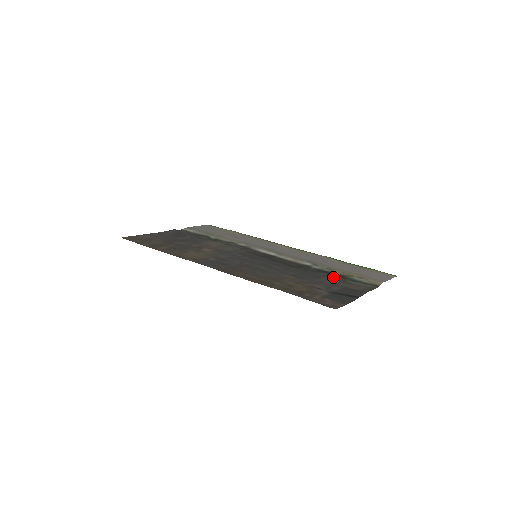
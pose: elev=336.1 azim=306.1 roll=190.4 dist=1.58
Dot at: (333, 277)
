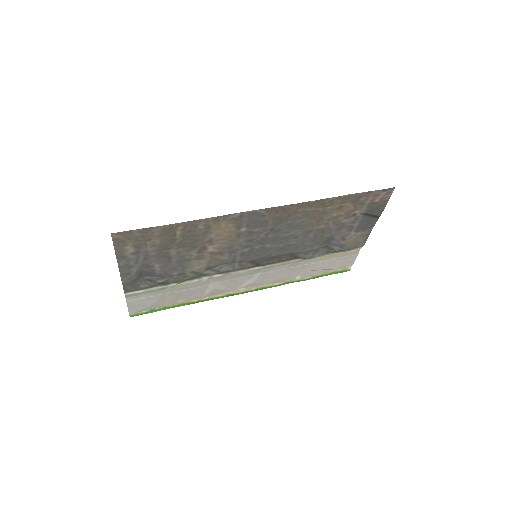
Dot at: (334, 243)
